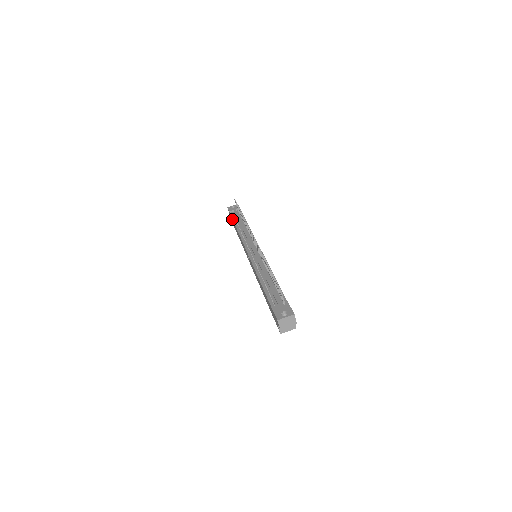
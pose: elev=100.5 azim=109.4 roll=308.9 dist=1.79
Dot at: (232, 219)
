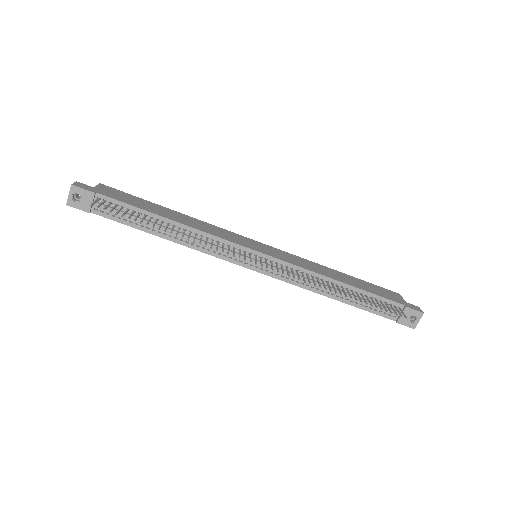
Dot at: occluded
